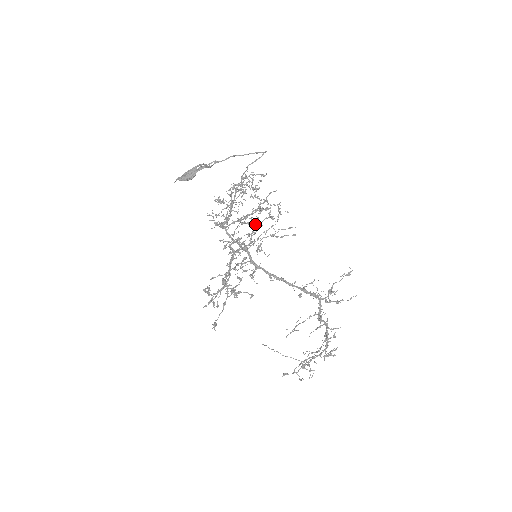
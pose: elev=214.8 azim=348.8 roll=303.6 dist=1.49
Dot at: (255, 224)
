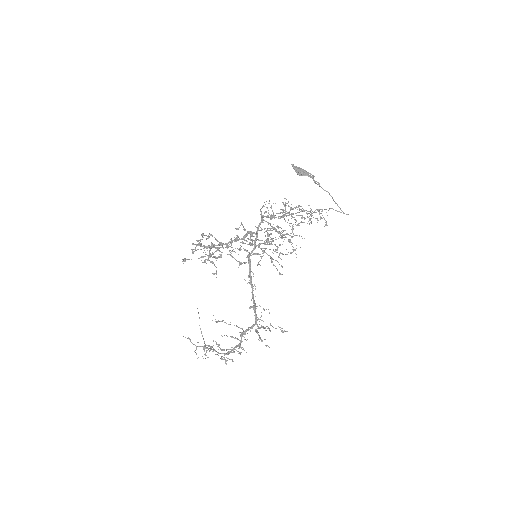
Dot at: occluded
